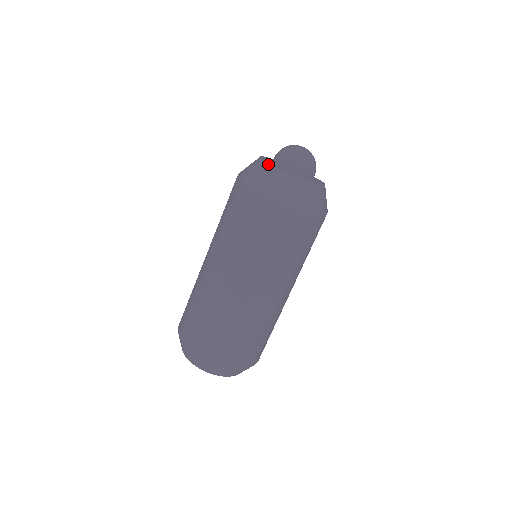
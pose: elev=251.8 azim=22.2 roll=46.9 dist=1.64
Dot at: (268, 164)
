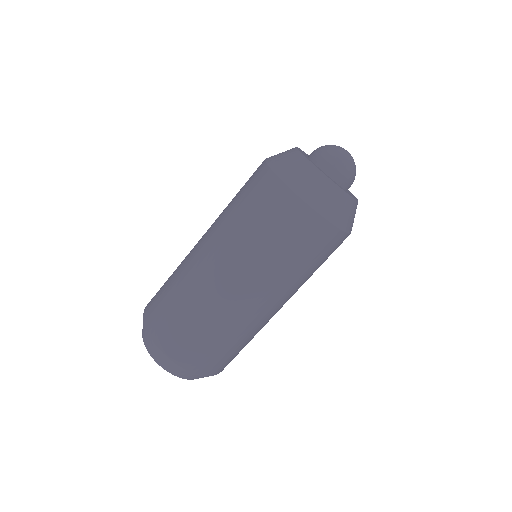
Dot at: (303, 157)
